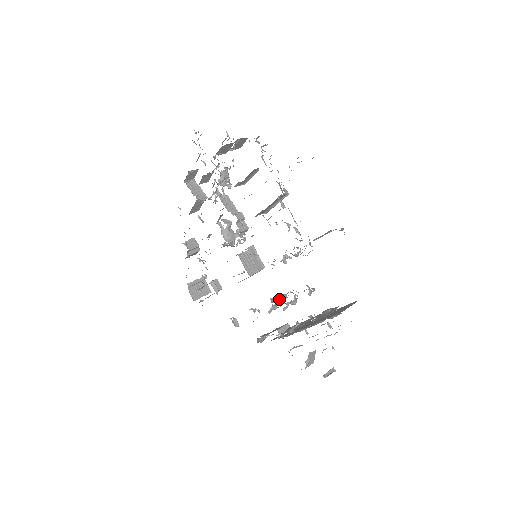
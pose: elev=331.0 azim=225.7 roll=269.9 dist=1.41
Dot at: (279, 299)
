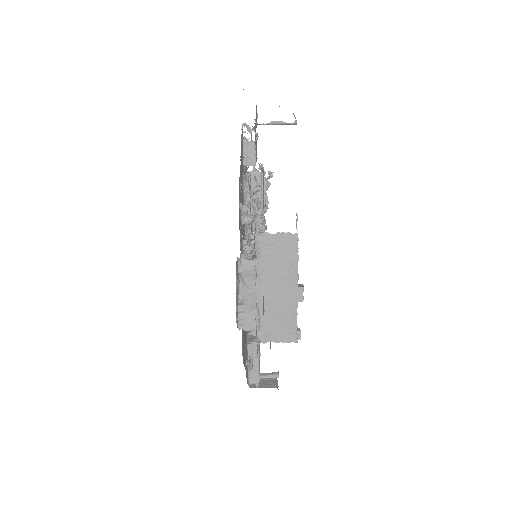
Dot at: occluded
